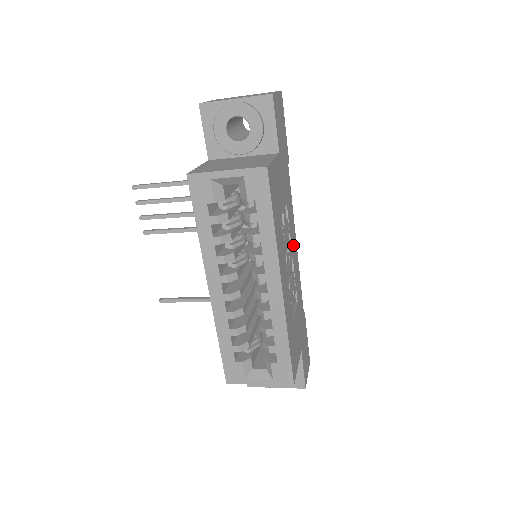
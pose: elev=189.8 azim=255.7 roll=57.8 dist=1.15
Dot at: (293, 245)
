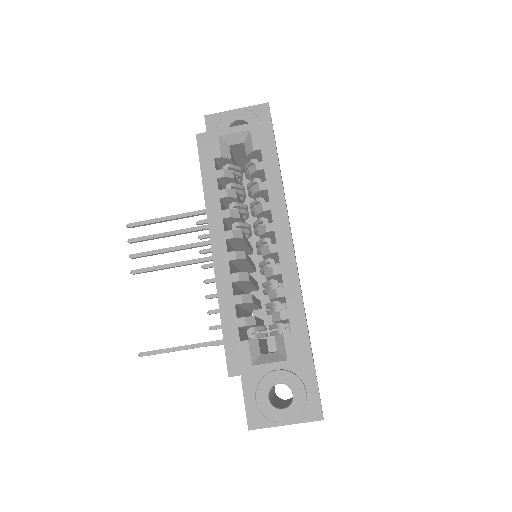
Dot at: occluded
